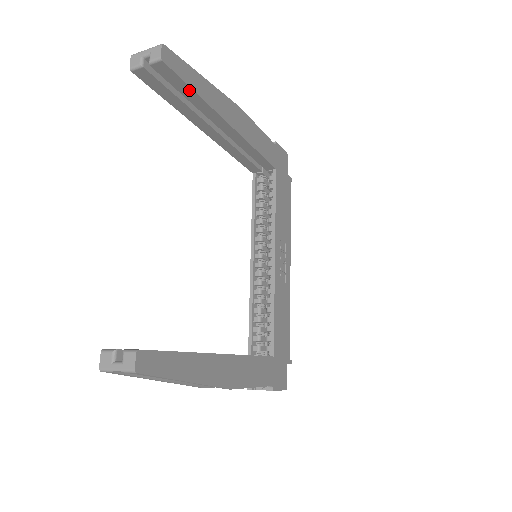
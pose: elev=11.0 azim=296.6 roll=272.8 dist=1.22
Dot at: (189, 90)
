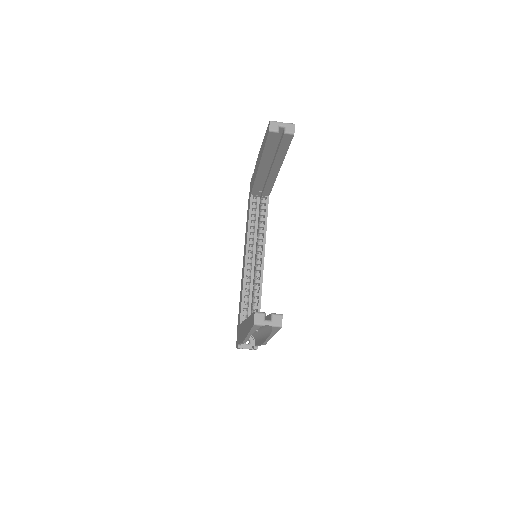
Dot at: (285, 149)
